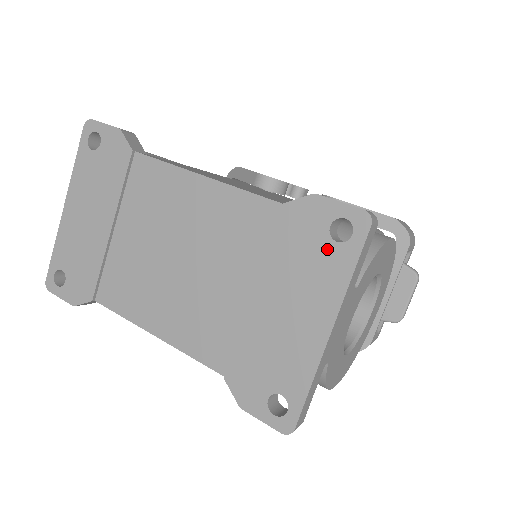
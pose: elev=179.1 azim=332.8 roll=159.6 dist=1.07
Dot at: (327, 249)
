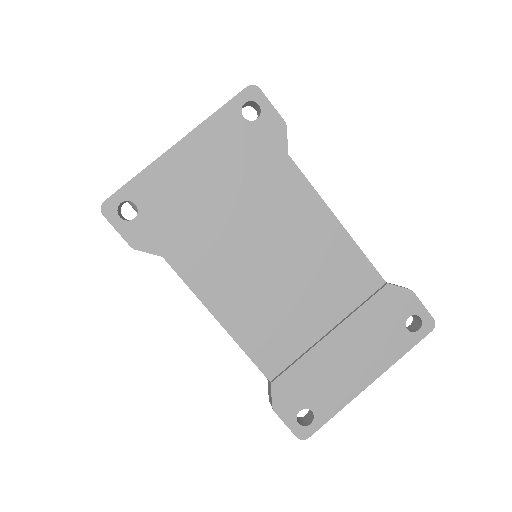
Dot at: (399, 330)
